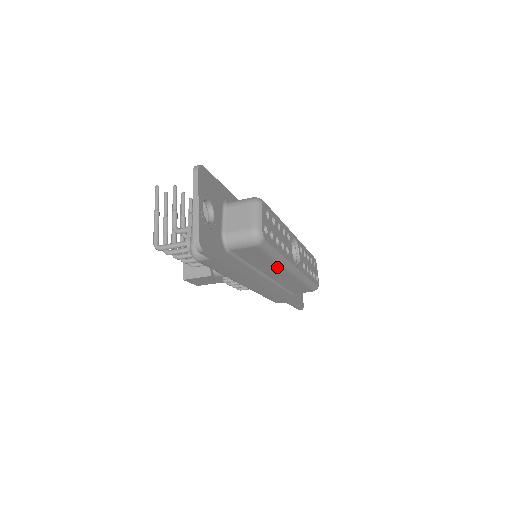
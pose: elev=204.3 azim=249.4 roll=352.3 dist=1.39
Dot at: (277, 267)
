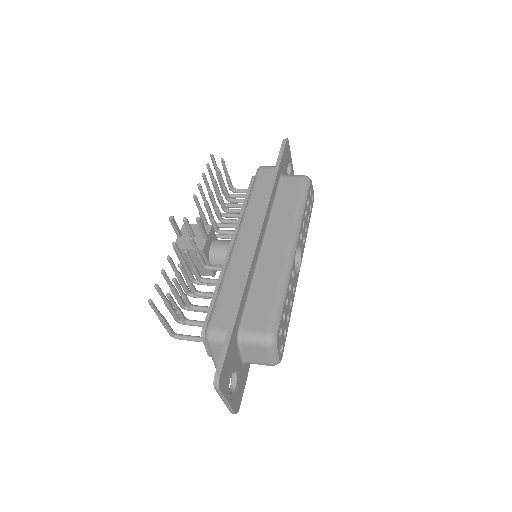
Dot at: occluded
